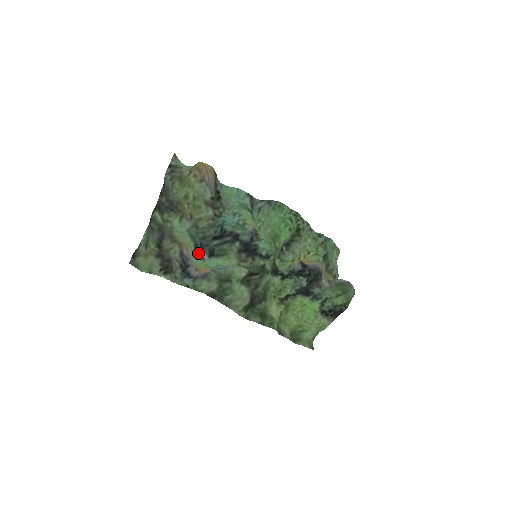
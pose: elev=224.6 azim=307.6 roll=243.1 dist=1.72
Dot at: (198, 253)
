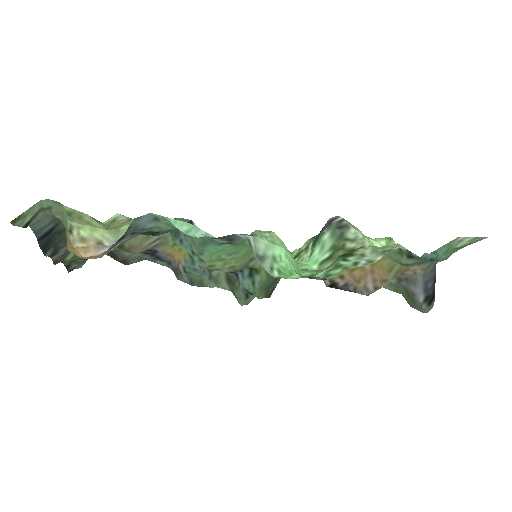
Dot at: occluded
